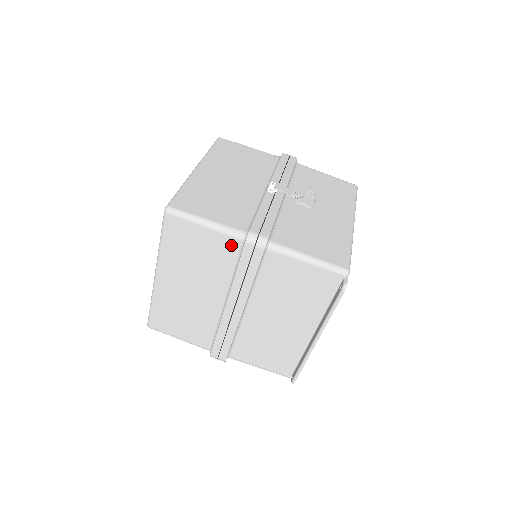
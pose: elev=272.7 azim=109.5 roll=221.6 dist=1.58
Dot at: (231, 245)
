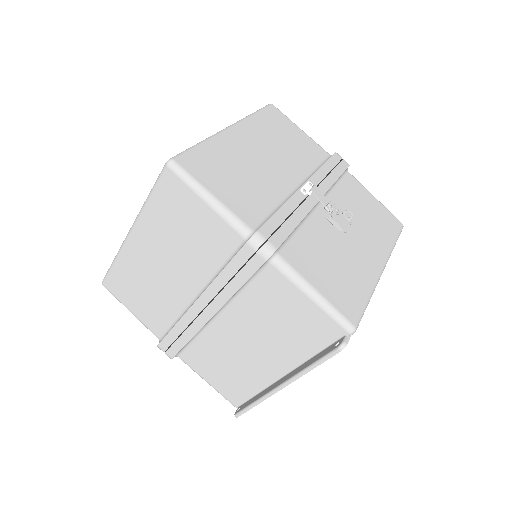
Dot at: (229, 238)
